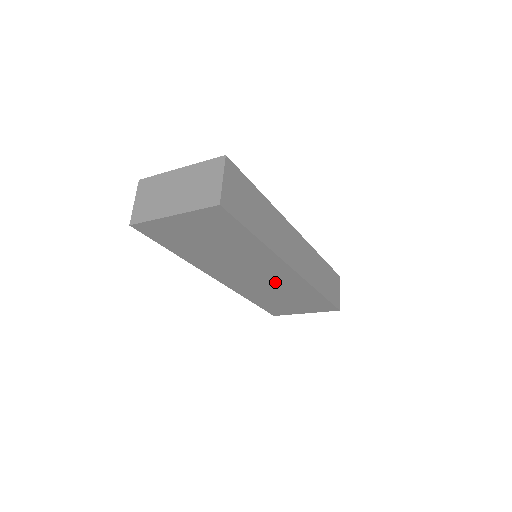
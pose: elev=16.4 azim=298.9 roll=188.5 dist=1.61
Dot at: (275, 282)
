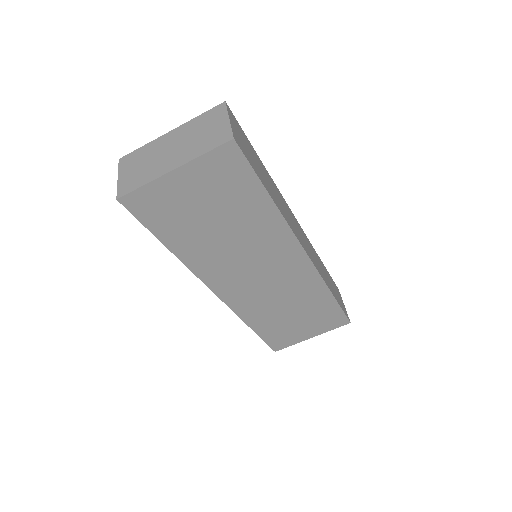
Dot at: (283, 283)
